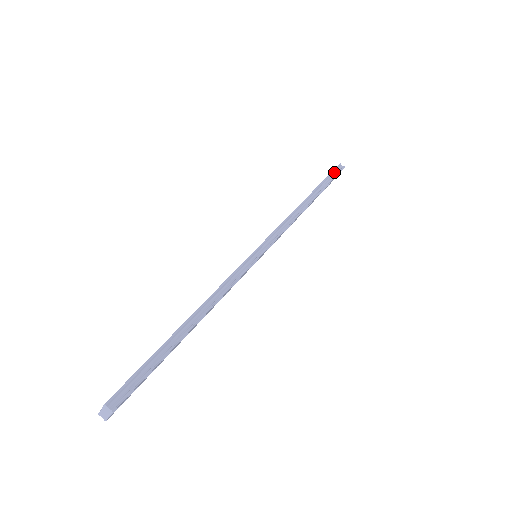
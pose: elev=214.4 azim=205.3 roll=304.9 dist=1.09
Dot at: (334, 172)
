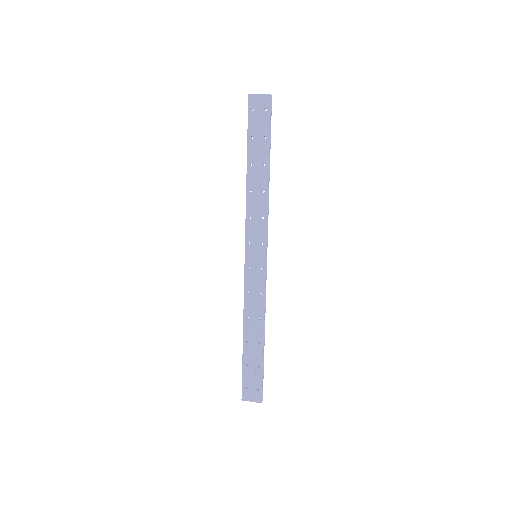
Dot at: (270, 113)
